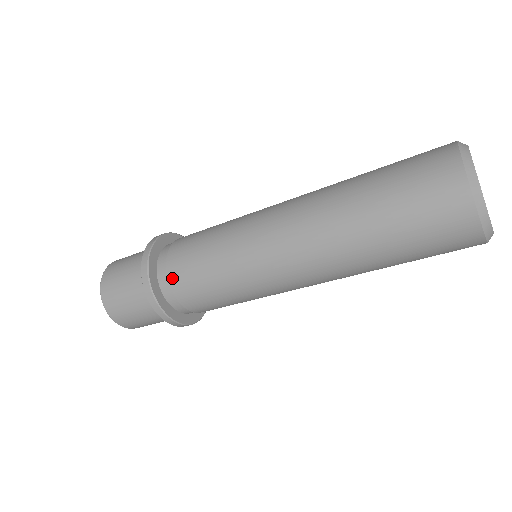
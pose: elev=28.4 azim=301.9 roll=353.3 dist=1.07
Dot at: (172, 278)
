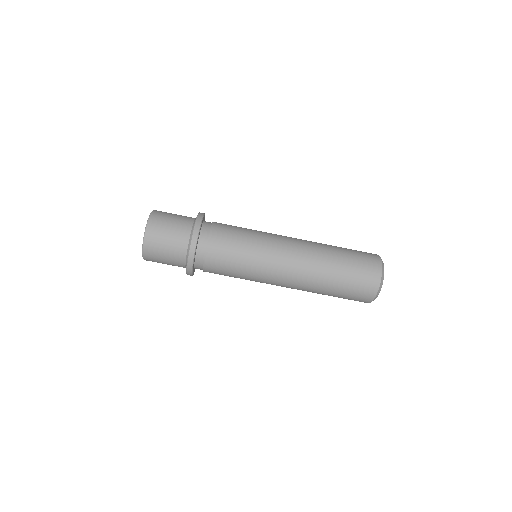
Dot at: occluded
